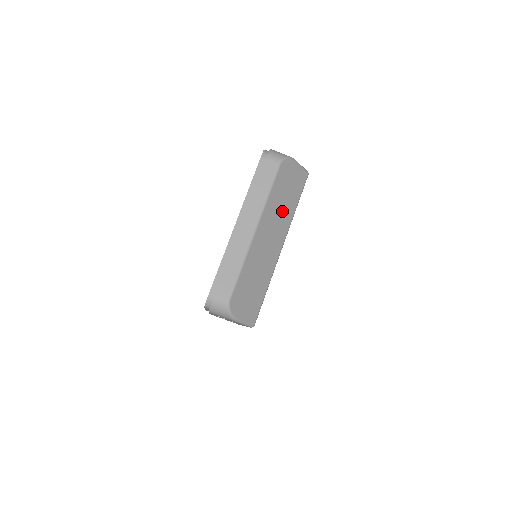
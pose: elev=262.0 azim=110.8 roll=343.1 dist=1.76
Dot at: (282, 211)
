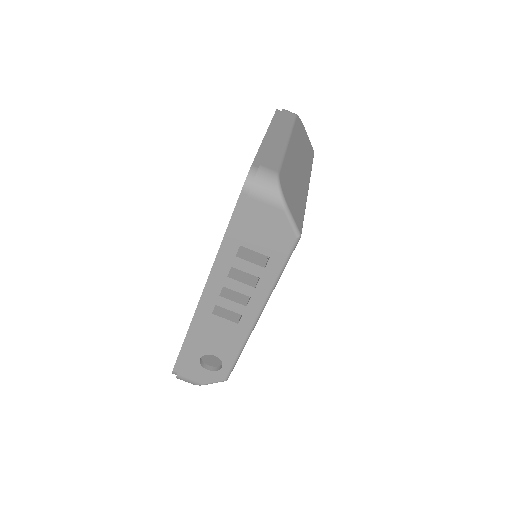
Dot at: (303, 154)
